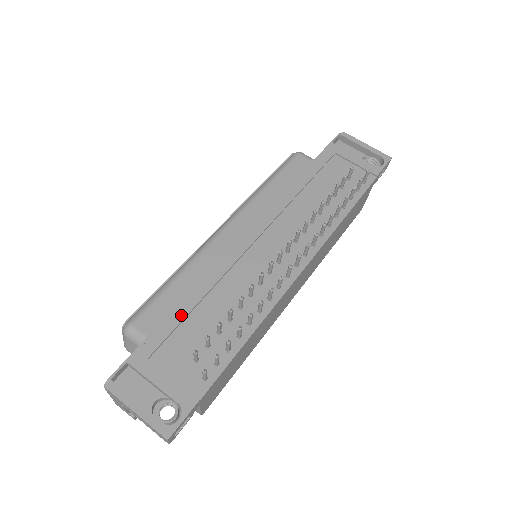
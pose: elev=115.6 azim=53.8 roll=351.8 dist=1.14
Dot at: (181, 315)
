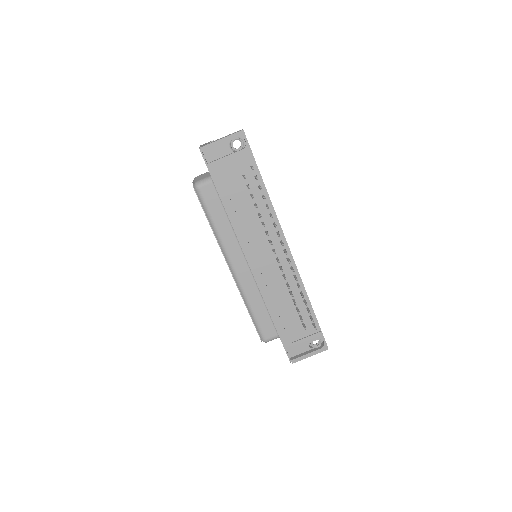
Dot at: (279, 321)
